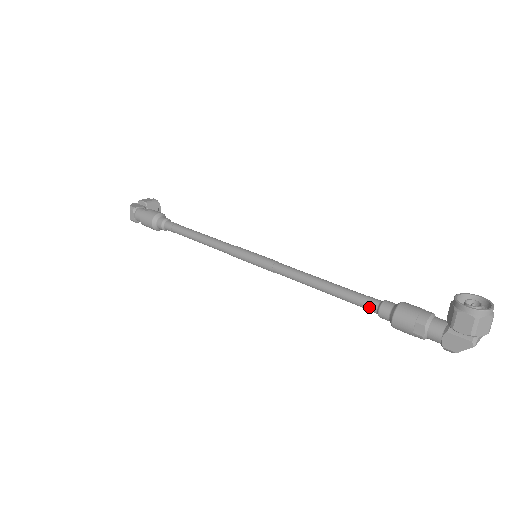
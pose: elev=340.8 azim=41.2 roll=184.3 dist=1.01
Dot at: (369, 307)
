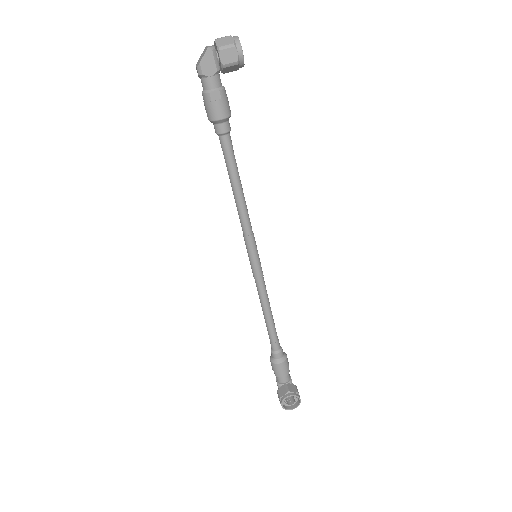
Dot at: (271, 345)
